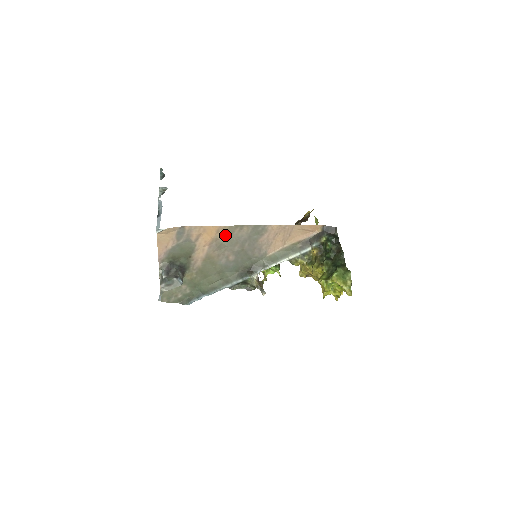
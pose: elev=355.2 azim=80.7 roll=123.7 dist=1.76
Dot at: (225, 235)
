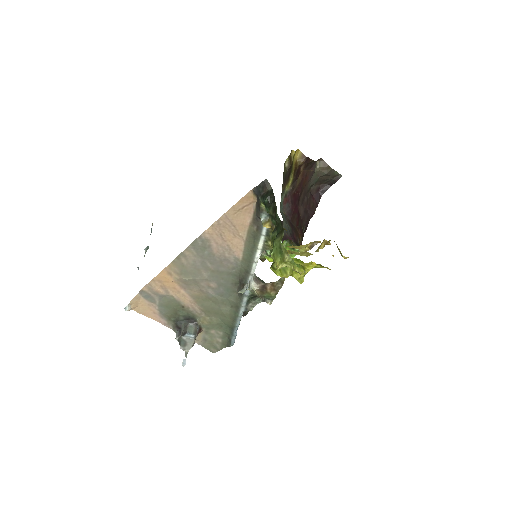
Dot at: (180, 272)
